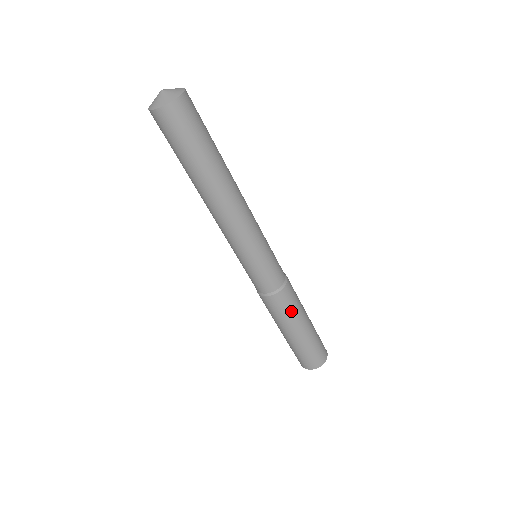
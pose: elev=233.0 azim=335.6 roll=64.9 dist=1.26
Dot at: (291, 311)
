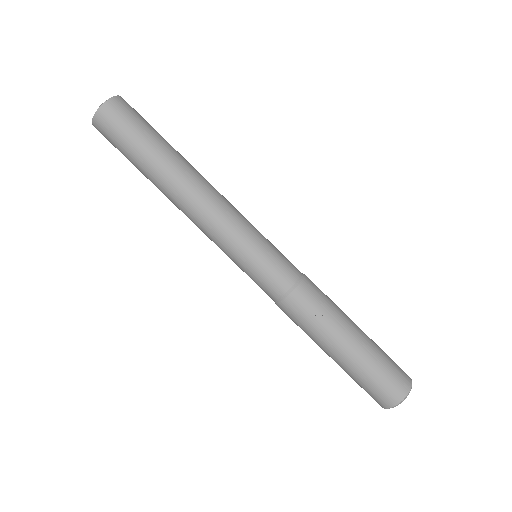
Dot at: (312, 325)
